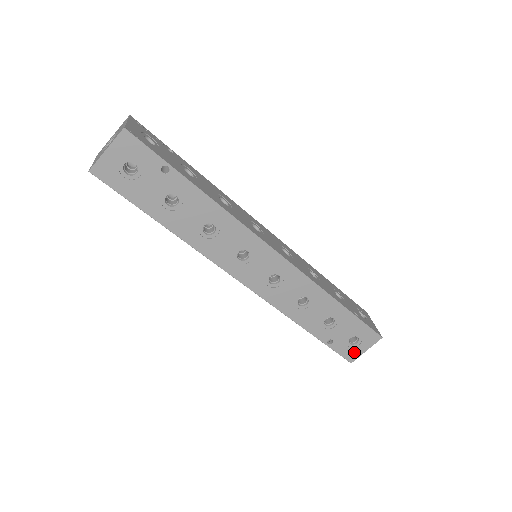
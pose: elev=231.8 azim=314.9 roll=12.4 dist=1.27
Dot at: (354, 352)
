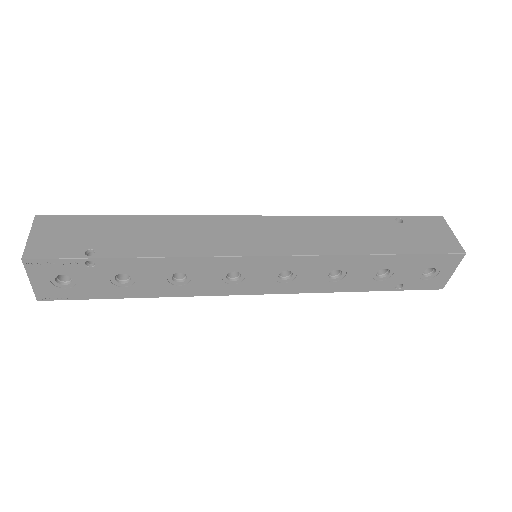
Dot at: occluded
